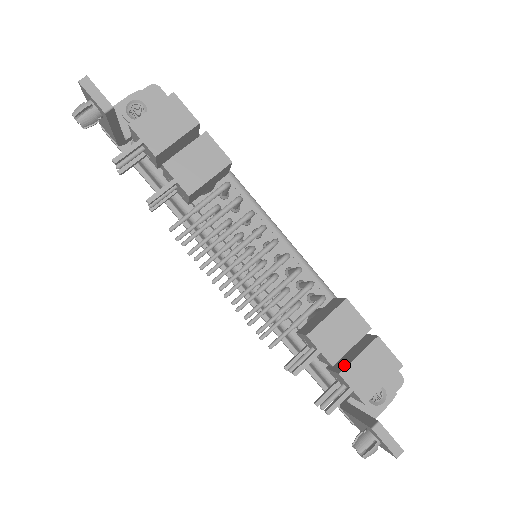
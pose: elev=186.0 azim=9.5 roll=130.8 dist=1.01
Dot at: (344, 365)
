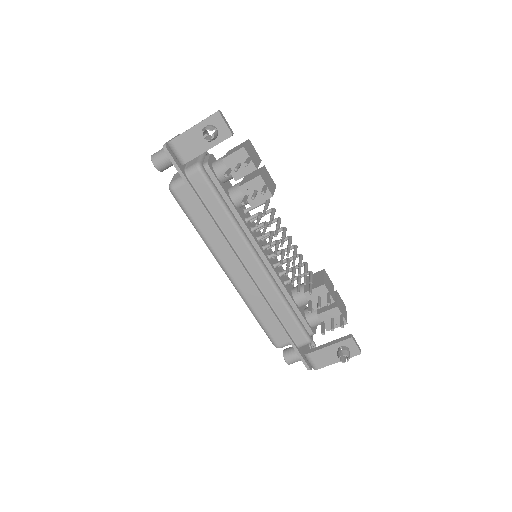
Dot at: (334, 304)
